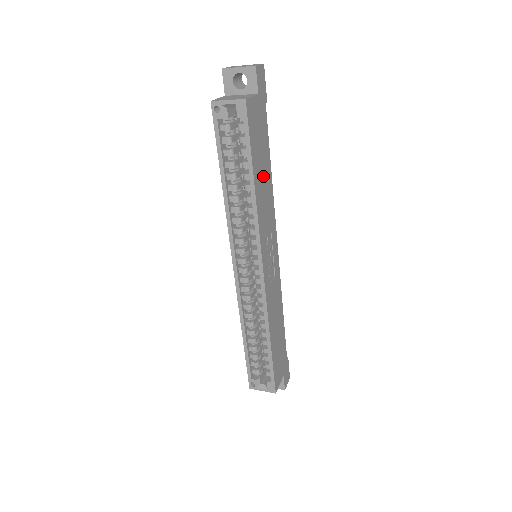
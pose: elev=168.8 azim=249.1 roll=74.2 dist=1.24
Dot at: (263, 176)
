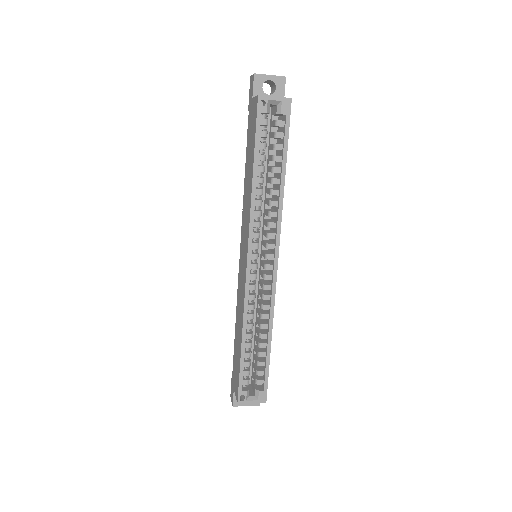
Dot at: occluded
